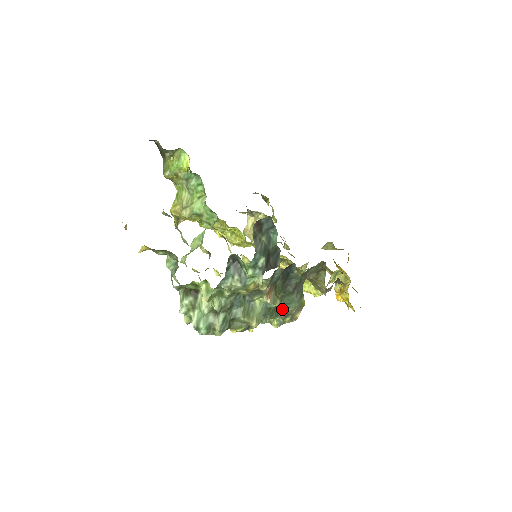
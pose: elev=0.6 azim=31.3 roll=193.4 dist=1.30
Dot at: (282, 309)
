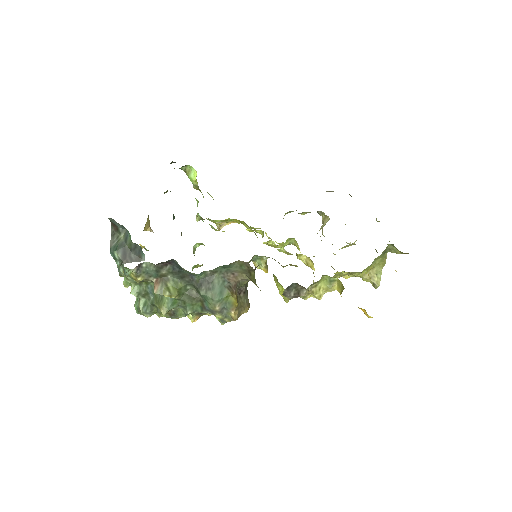
Dot at: (204, 304)
